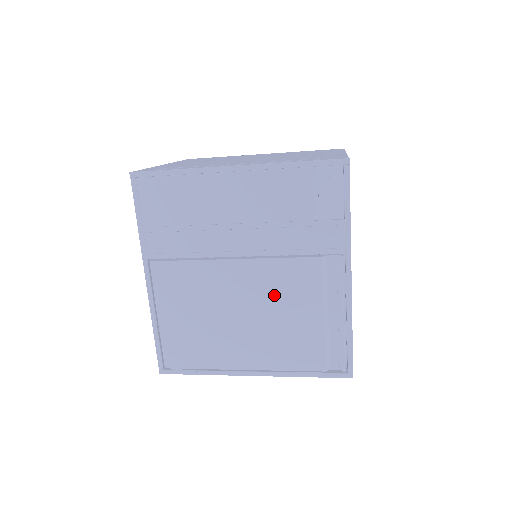
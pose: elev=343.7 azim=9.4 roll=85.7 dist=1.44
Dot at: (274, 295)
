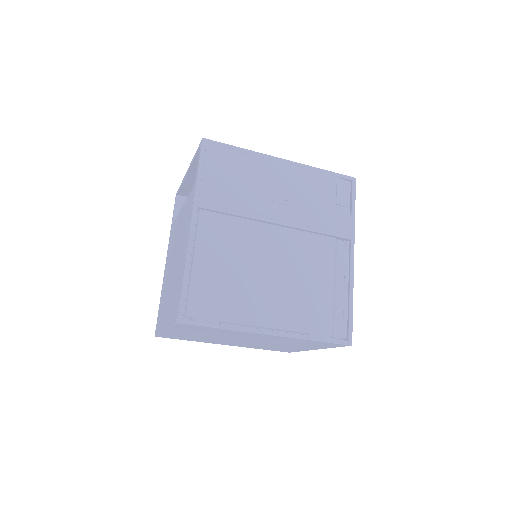
Dot at: (299, 260)
